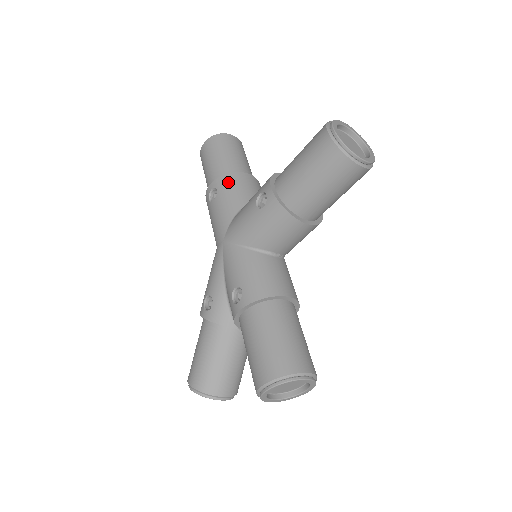
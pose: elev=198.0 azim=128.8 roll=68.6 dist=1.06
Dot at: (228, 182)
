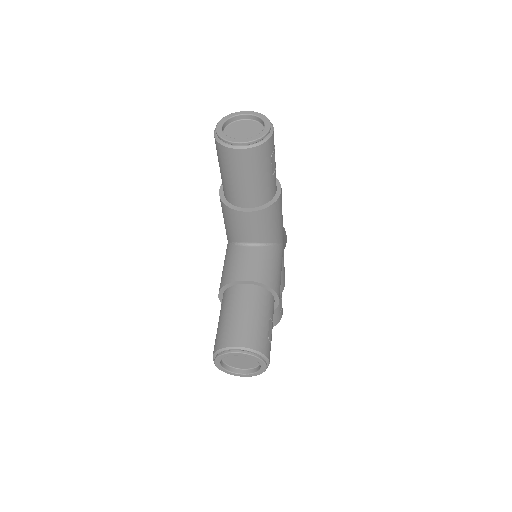
Dot at: (225, 213)
